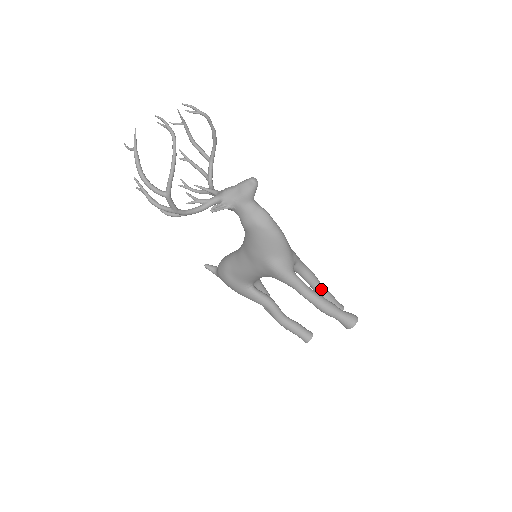
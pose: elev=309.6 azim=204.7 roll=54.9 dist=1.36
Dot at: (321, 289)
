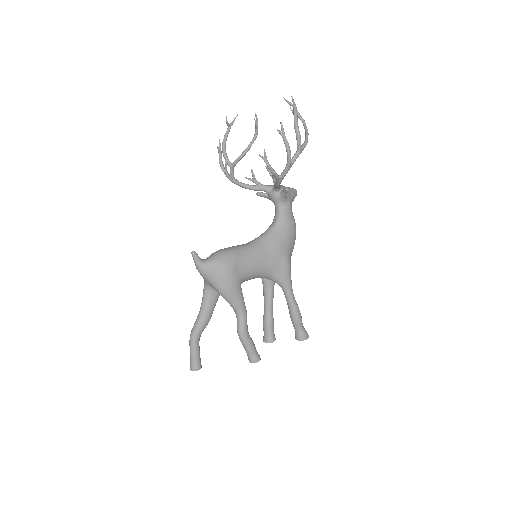
Dot at: occluded
